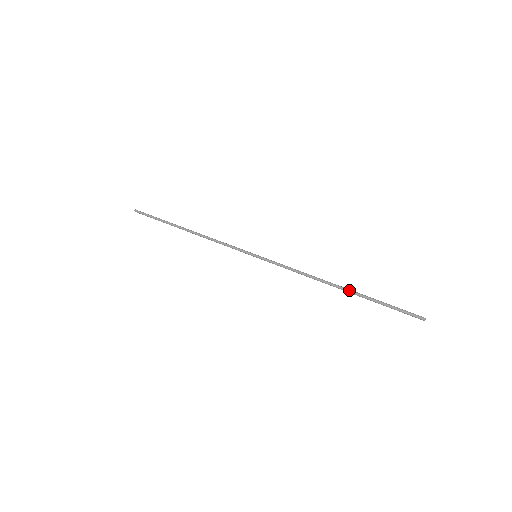
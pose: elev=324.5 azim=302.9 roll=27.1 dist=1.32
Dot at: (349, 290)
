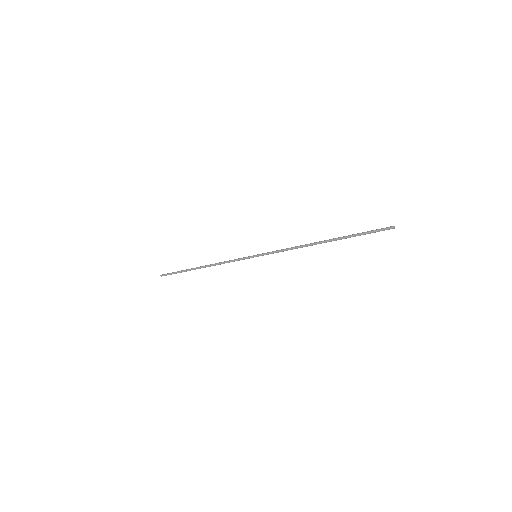
Dot at: (332, 239)
